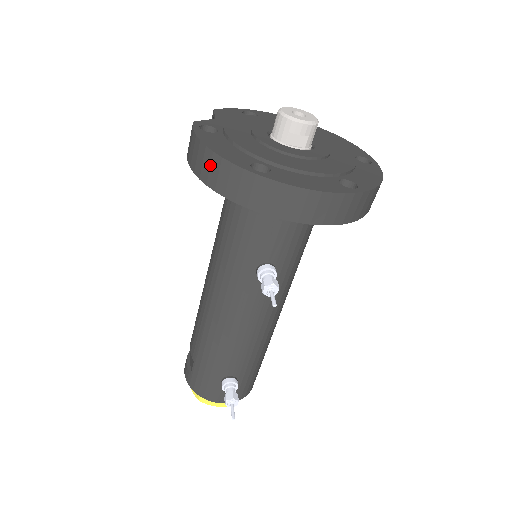
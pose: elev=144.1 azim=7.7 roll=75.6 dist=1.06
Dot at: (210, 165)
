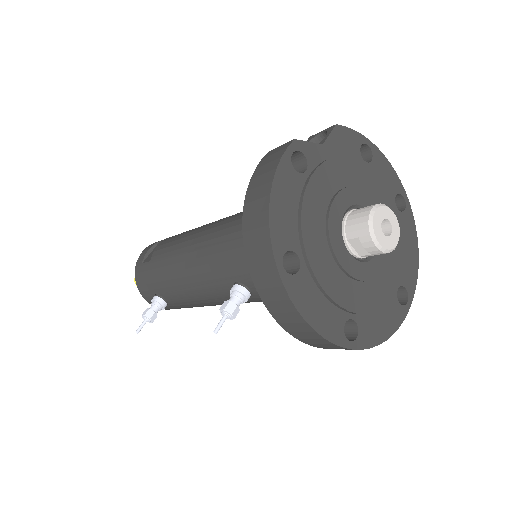
Dot at: (258, 213)
